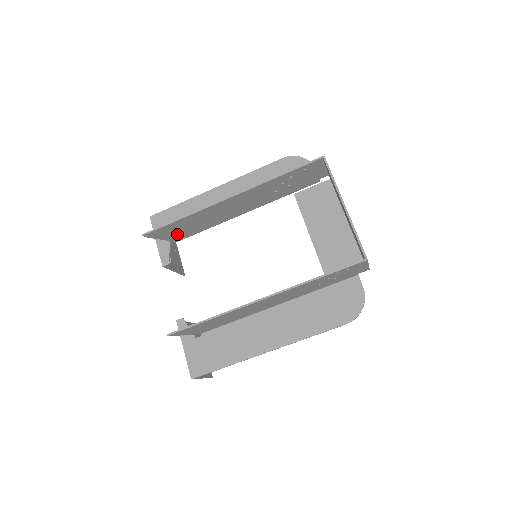
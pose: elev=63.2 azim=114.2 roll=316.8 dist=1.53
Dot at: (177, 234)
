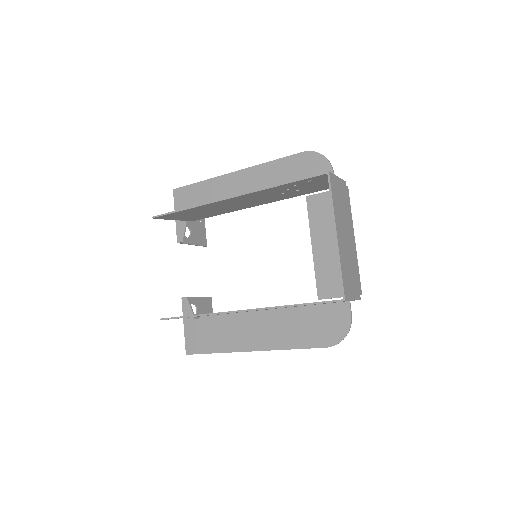
Dot at: (189, 217)
